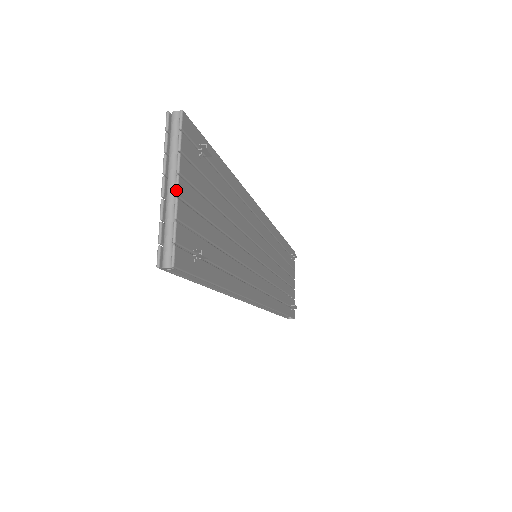
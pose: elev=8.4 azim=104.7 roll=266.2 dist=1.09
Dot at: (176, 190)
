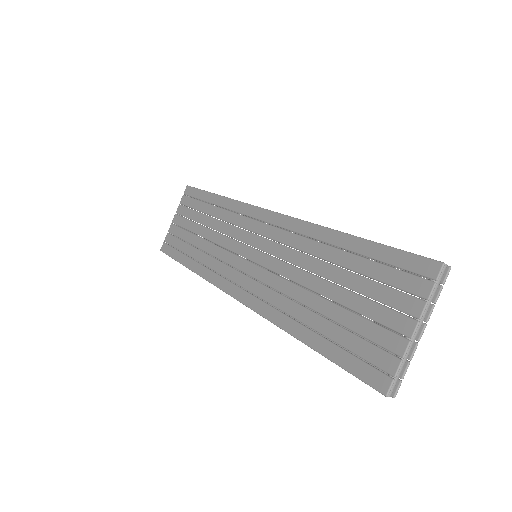
Dot at: occluded
